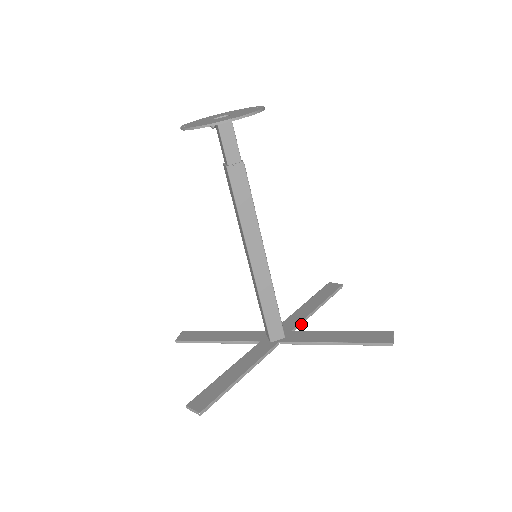
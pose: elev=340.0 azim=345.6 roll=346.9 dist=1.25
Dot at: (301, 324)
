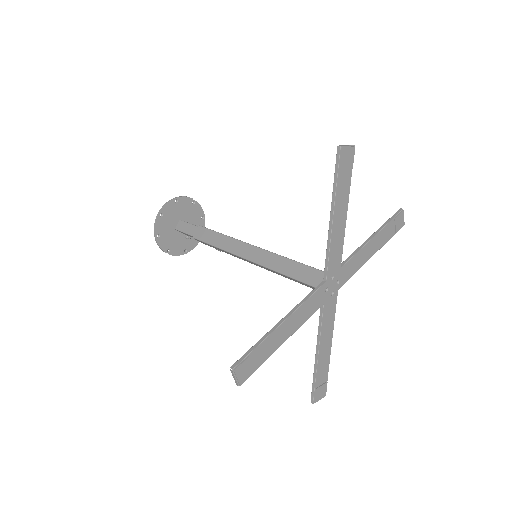
Dot at: (352, 257)
